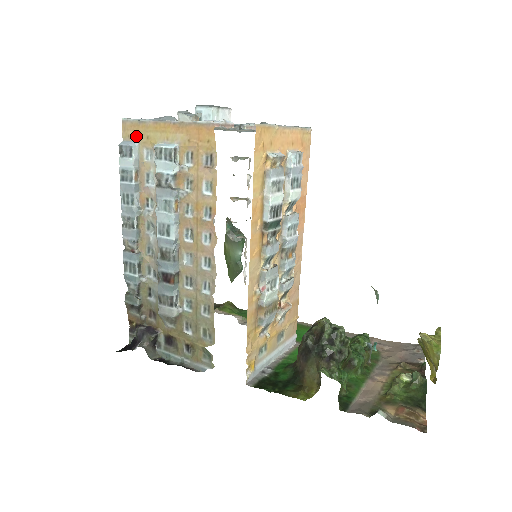
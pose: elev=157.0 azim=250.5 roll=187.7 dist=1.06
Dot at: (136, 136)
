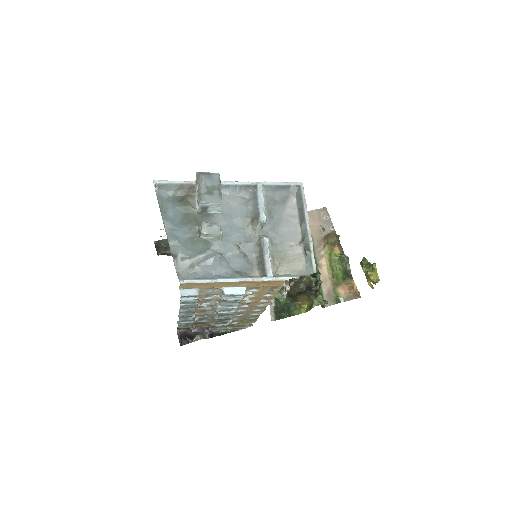
Dot at: (197, 287)
